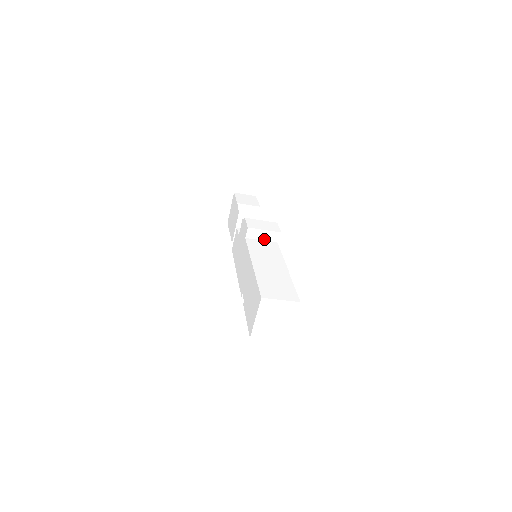
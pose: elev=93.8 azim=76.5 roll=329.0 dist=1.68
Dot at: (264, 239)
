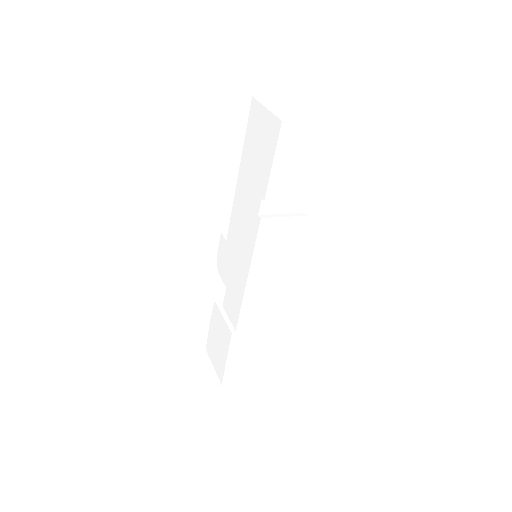
Dot at: occluded
